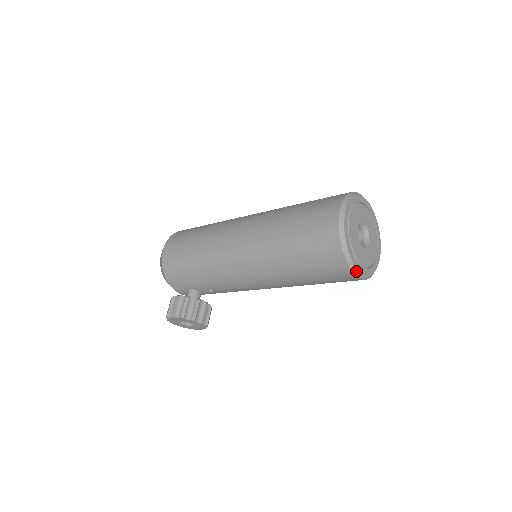
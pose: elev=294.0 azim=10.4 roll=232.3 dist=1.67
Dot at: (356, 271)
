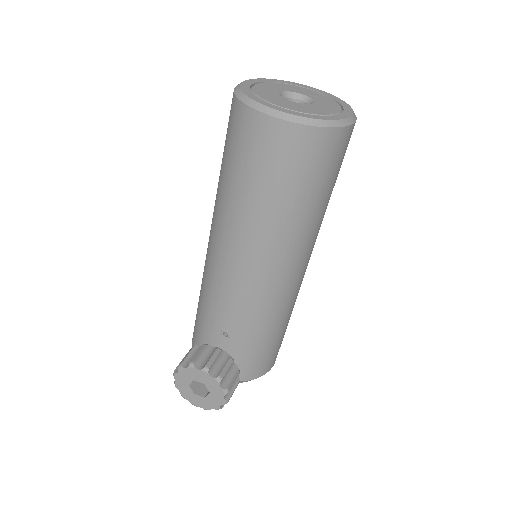
Dot at: (269, 110)
